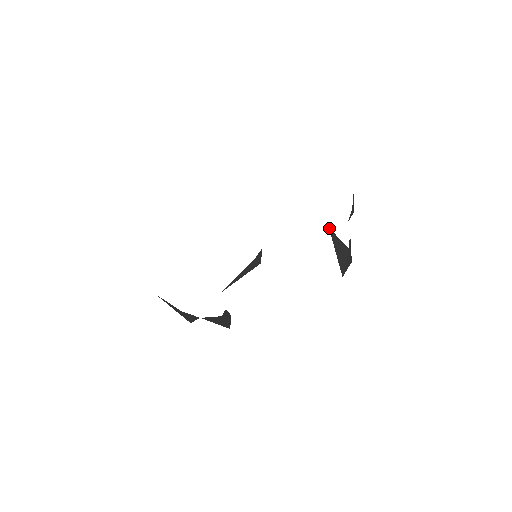
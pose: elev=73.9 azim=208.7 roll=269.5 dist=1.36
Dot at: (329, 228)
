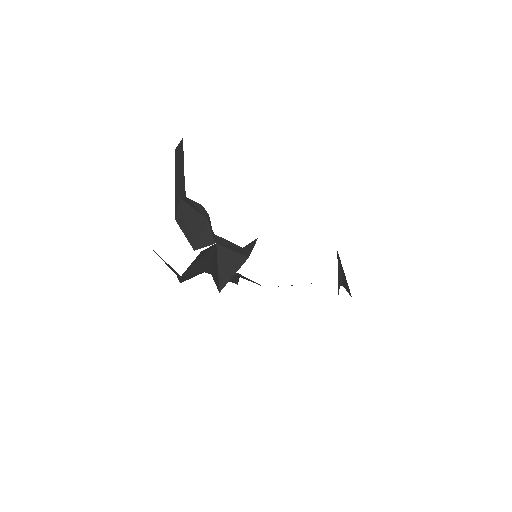
Dot at: (337, 251)
